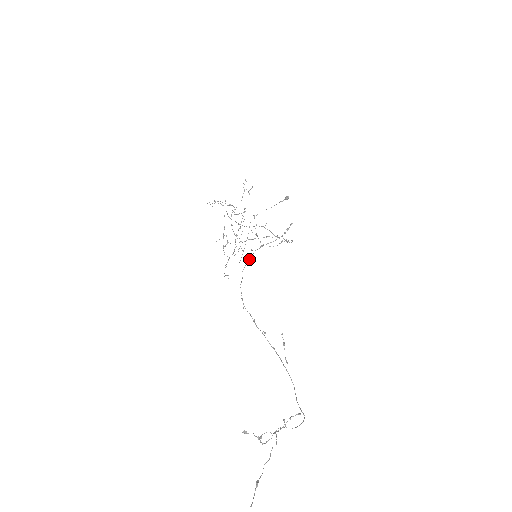
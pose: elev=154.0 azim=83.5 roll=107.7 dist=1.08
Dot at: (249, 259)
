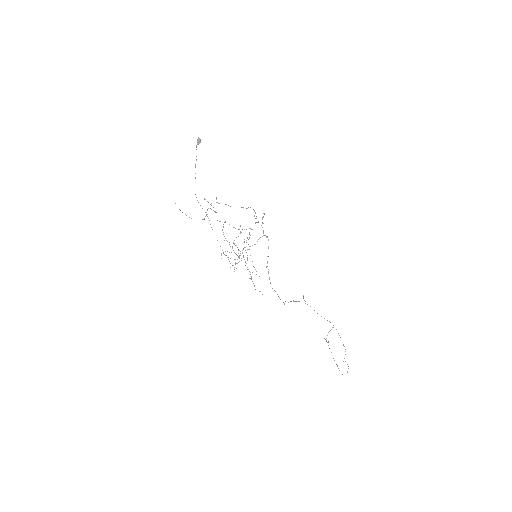
Dot at: occluded
